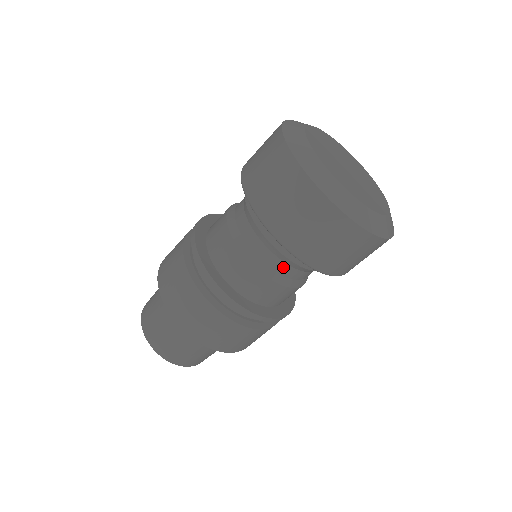
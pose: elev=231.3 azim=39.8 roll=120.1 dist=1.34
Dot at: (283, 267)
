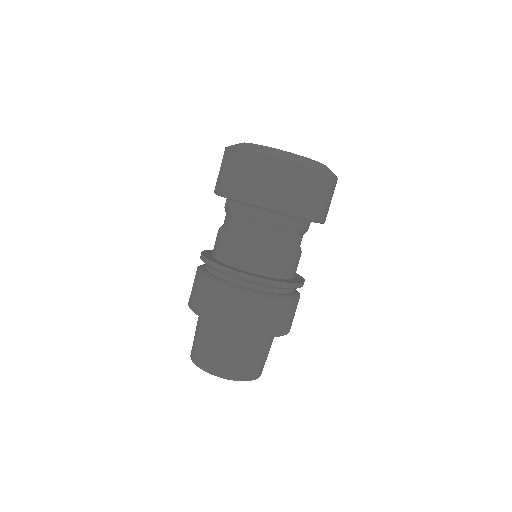
Dot at: (289, 238)
